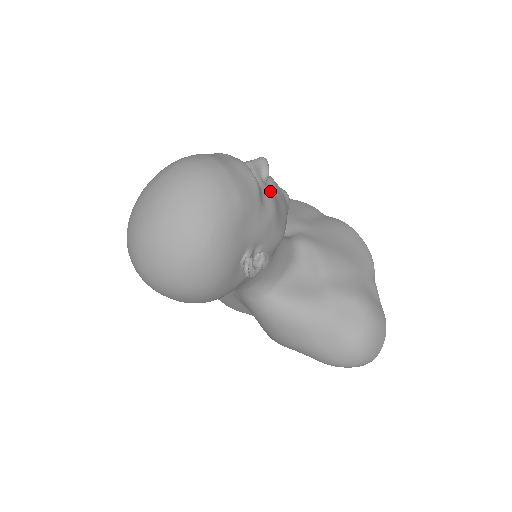
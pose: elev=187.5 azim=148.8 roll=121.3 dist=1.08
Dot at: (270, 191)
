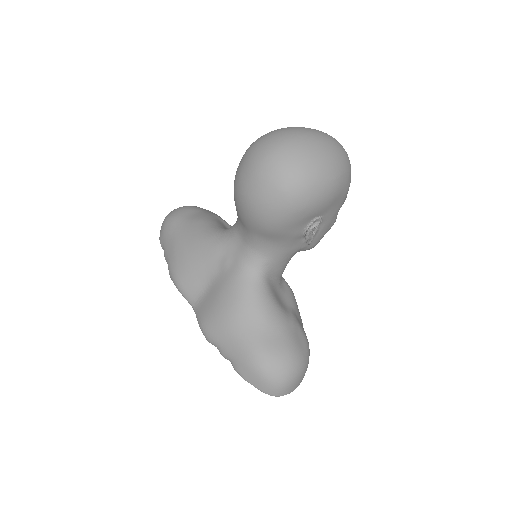
Dot at: occluded
